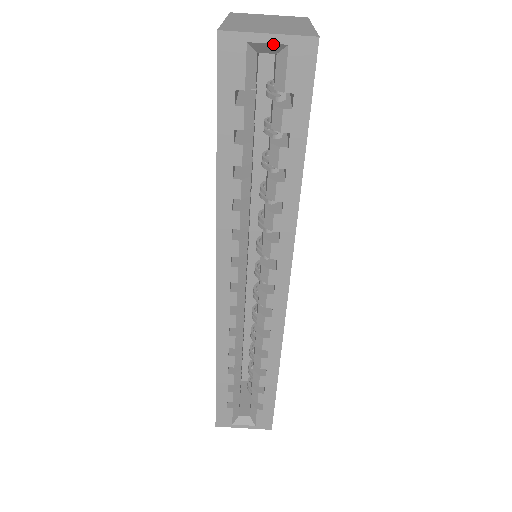
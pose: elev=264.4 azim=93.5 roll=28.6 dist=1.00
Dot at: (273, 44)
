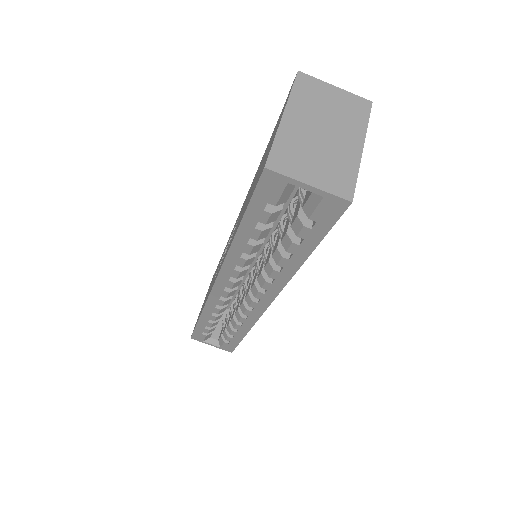
Dot at: (310, 191)
